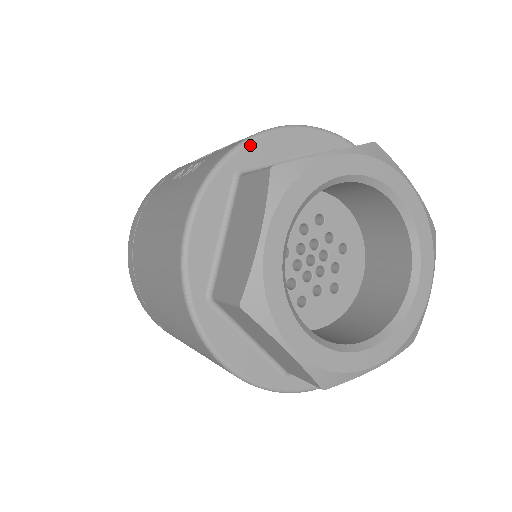
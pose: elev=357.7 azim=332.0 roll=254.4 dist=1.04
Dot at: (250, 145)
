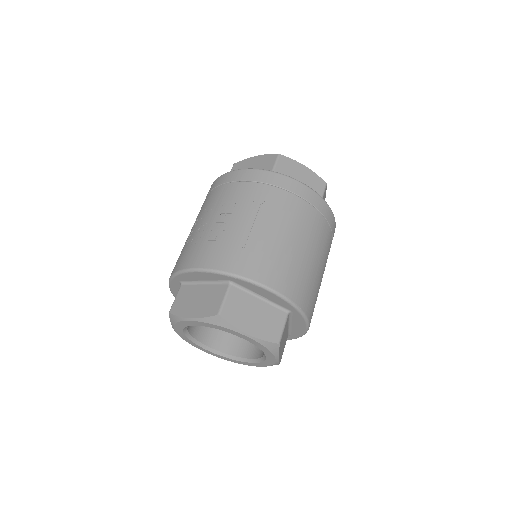
Dot at: (180, 275)
